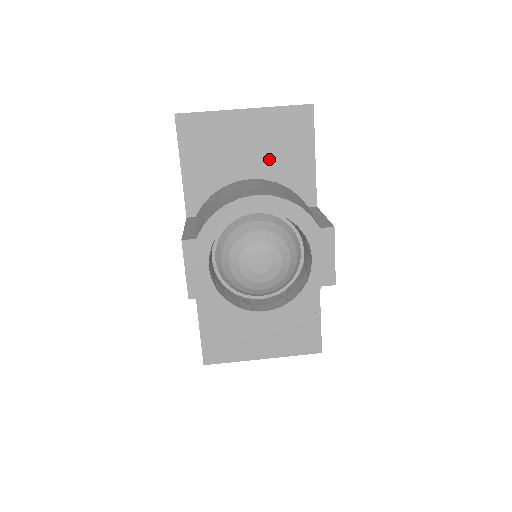
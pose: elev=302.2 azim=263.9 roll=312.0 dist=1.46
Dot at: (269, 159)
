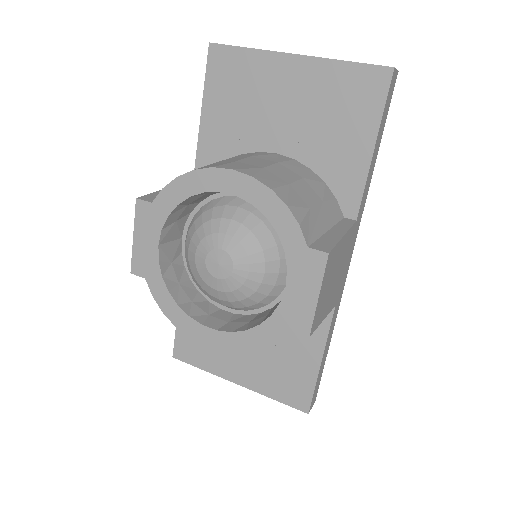
Dot at: (309, 133)
